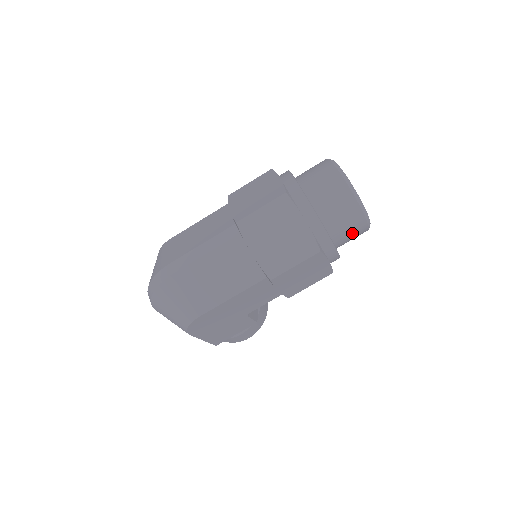
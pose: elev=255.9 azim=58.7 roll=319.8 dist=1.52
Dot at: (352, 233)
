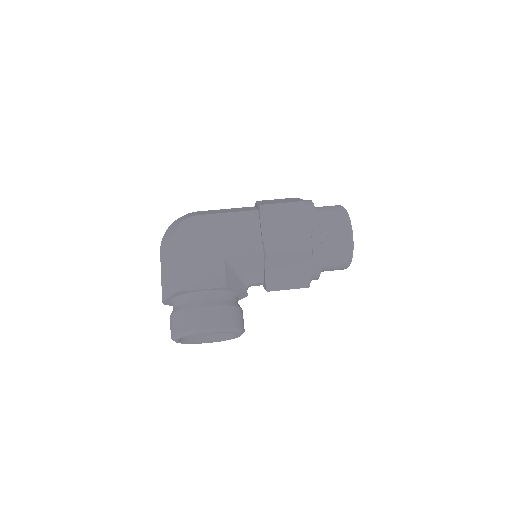
Dot at: (335, 224)
